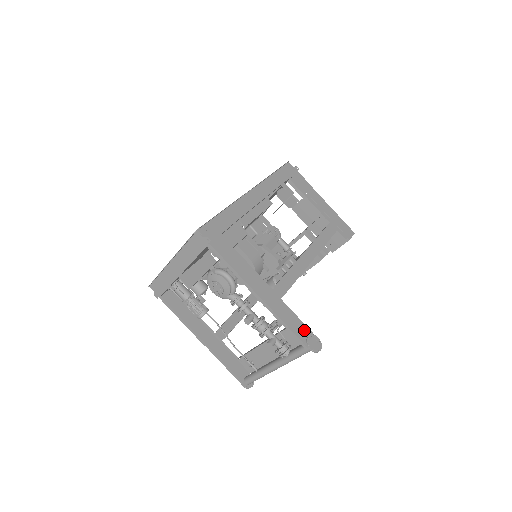
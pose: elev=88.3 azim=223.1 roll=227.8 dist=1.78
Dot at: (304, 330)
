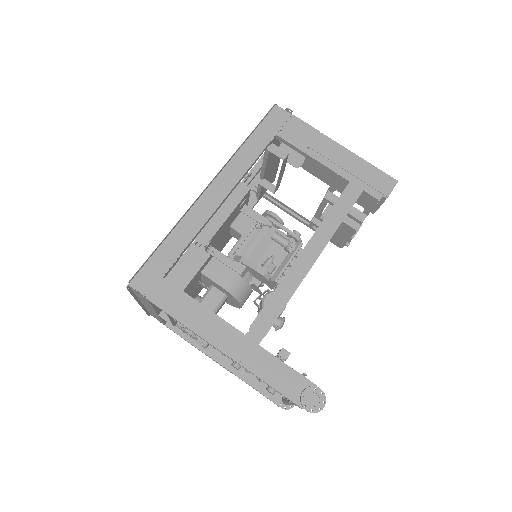
Dot at: (297, 382)
